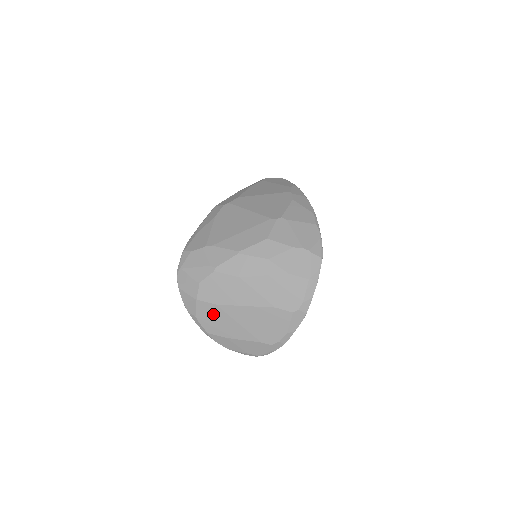
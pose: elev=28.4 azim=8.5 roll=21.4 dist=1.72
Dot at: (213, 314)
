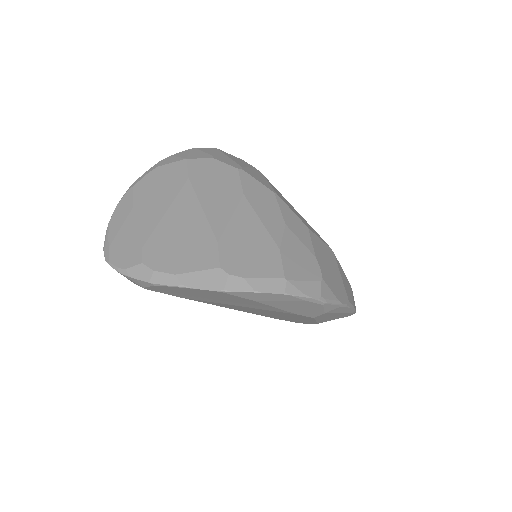
Dot at: (170, 181)
